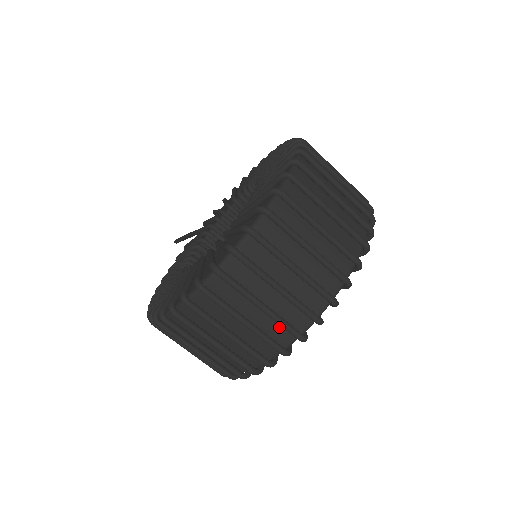
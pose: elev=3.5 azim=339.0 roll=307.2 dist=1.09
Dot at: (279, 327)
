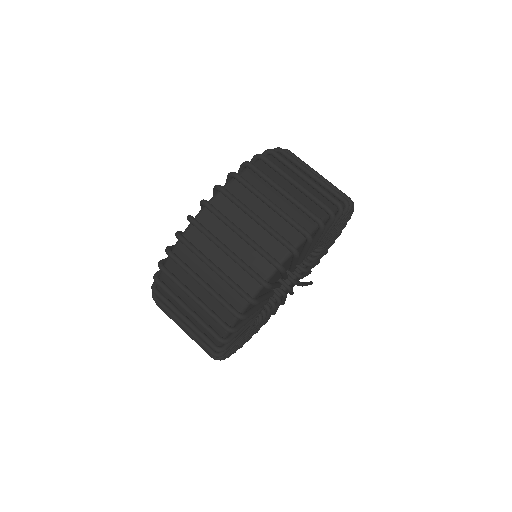
Dot at: occluded
